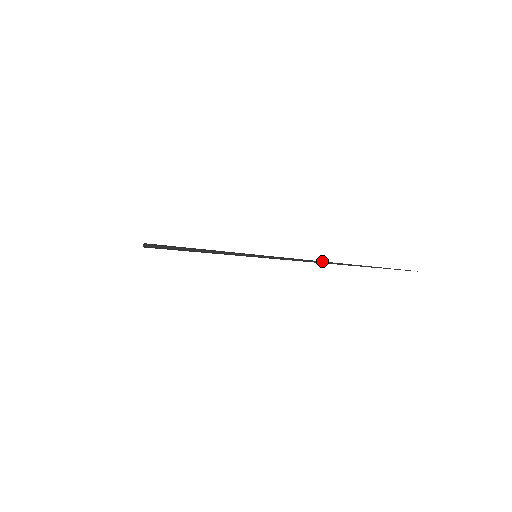
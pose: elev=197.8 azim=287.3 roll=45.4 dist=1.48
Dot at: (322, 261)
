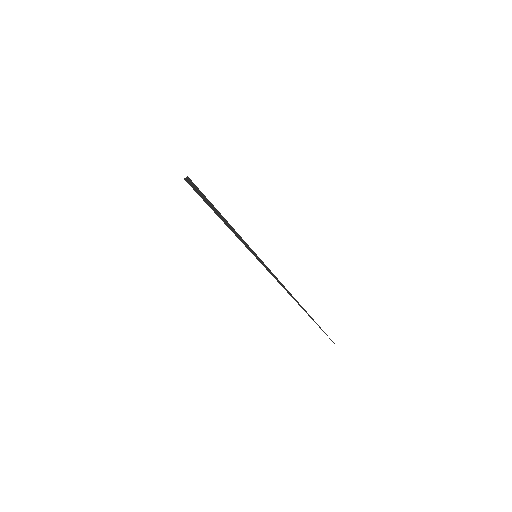
Dot at: (291, 295)
